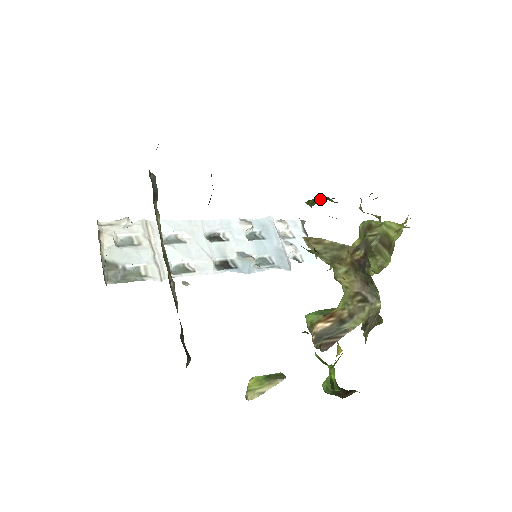
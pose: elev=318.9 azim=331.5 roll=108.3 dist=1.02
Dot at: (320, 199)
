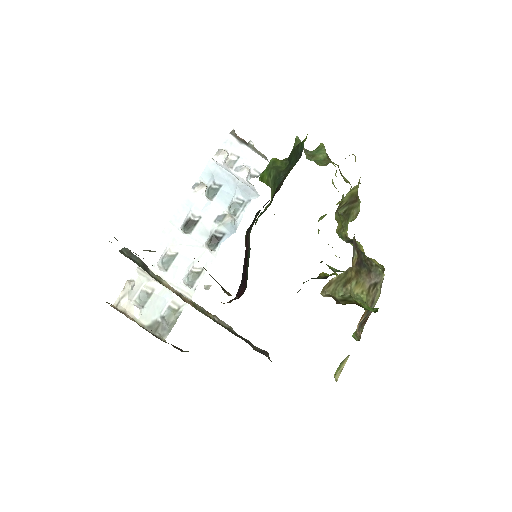
Dot at: (271, 175)
